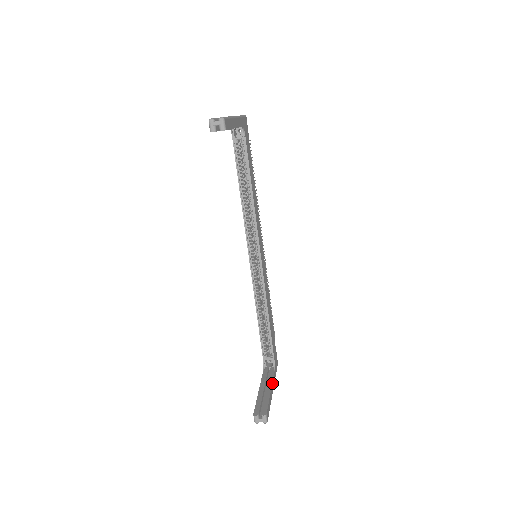
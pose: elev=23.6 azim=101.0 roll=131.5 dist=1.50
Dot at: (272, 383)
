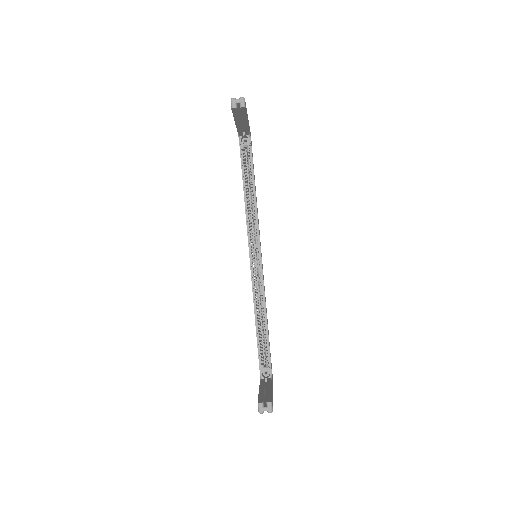
Dot at: (272, 386)
